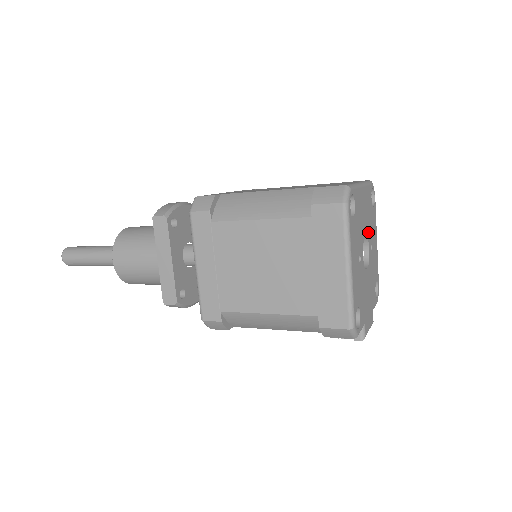
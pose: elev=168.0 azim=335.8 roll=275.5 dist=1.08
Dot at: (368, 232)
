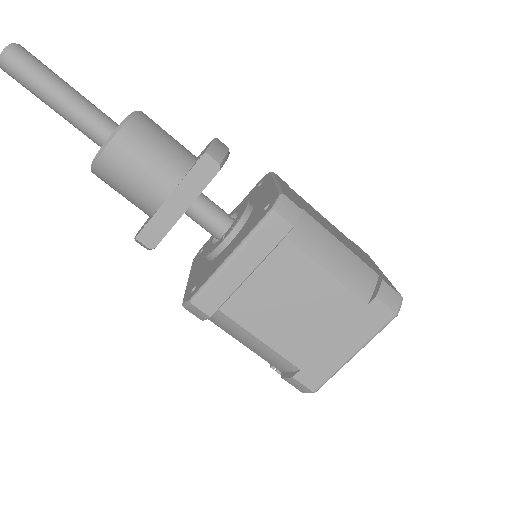
Dot at: occluded
